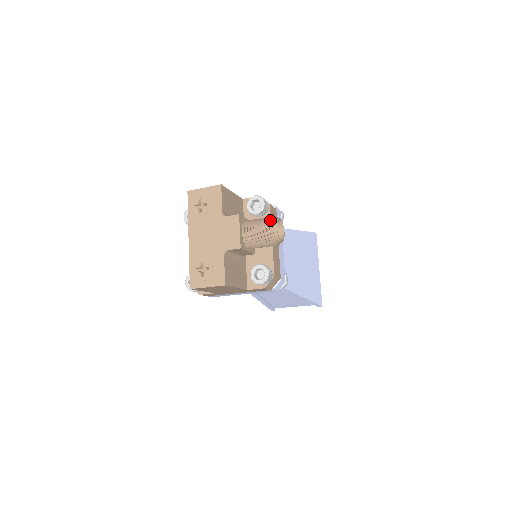
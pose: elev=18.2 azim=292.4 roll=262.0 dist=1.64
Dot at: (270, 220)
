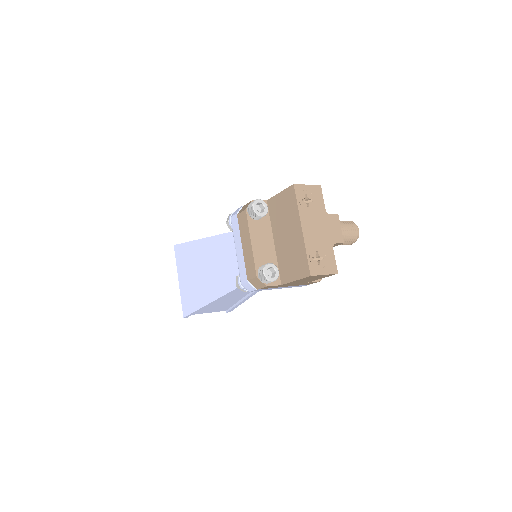
Dot at: (354, 223)
